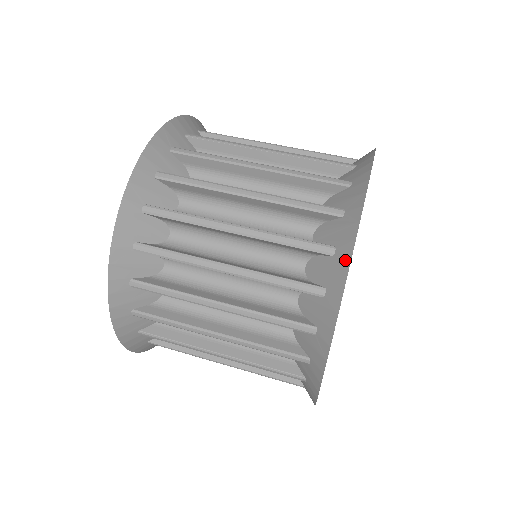
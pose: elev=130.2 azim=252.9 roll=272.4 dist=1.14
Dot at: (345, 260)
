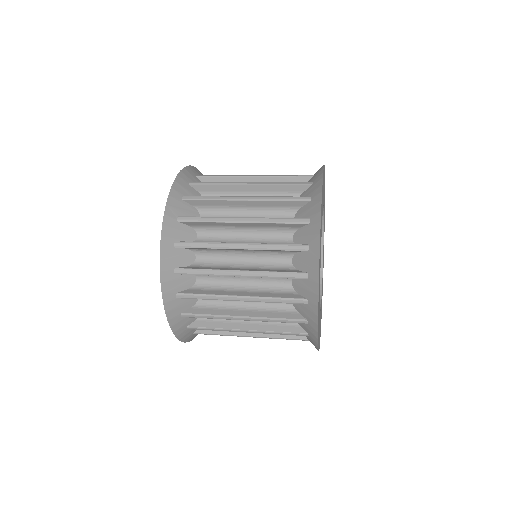
Dot at: (321, 169)
